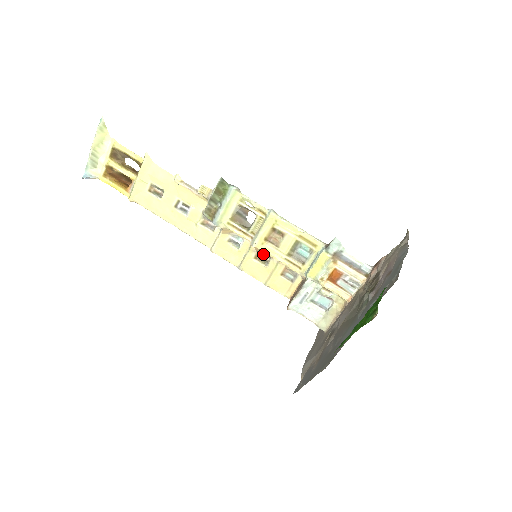
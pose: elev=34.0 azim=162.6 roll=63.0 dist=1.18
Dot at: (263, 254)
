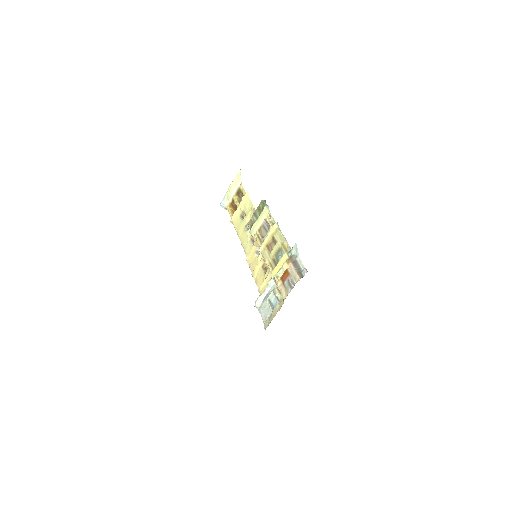
Dot at: occluded
